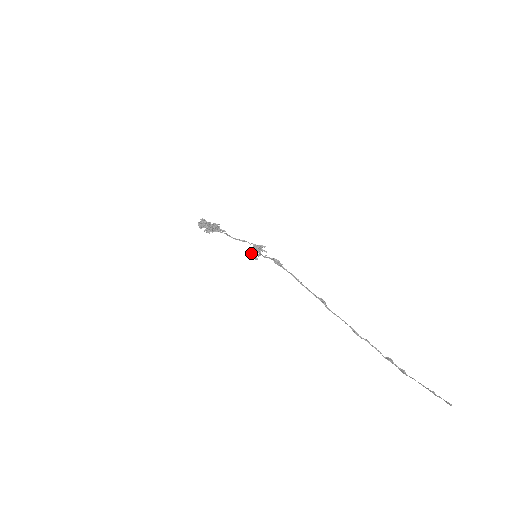
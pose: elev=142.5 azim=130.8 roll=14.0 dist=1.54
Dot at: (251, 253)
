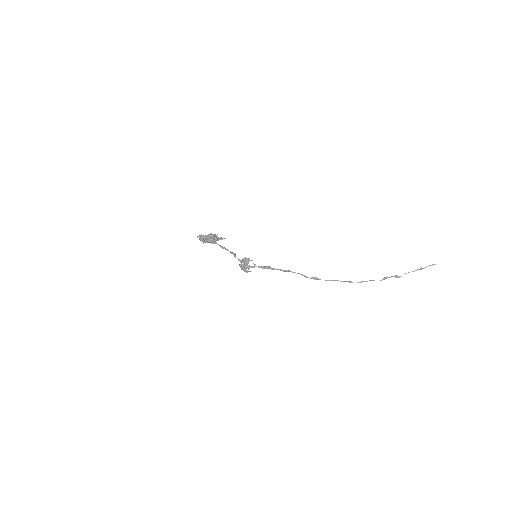
Dot at: (242, 267)
